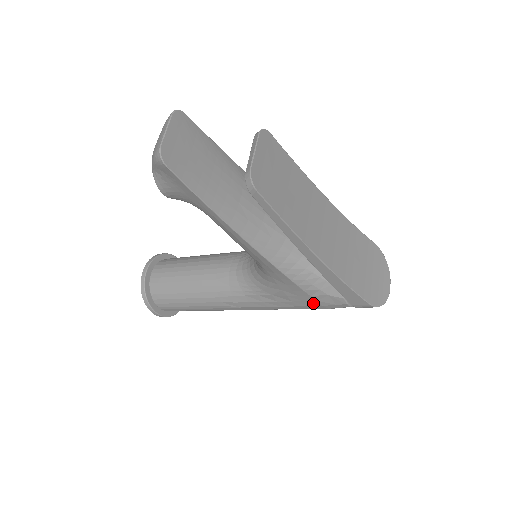
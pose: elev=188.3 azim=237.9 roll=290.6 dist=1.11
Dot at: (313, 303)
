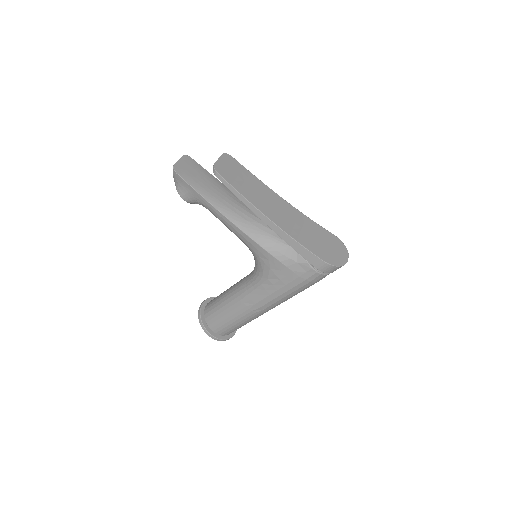
Dot at: (293, 276)
